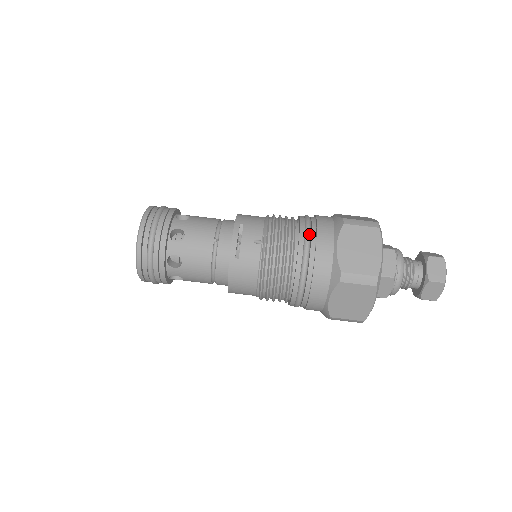
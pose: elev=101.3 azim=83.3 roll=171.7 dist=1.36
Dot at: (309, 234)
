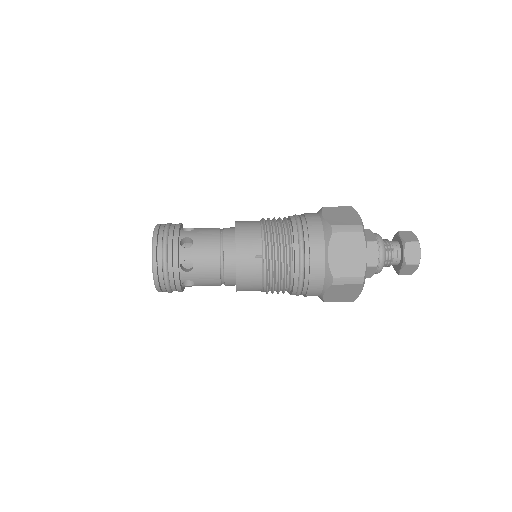
Dot at: occluded
